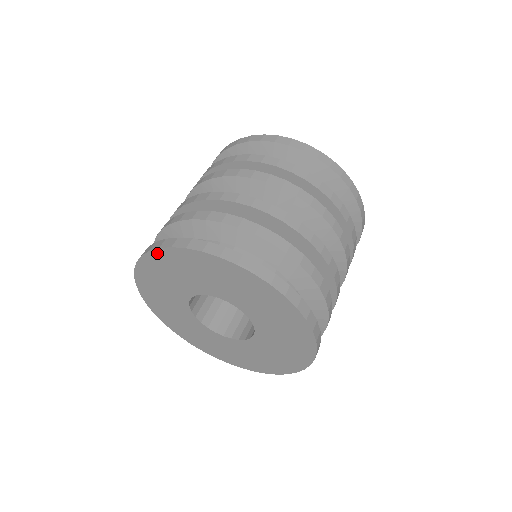
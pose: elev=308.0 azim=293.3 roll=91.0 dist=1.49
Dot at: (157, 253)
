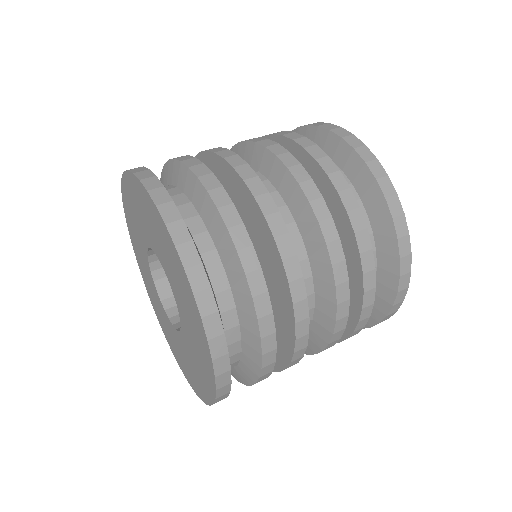
Dot at: (125, 178)
